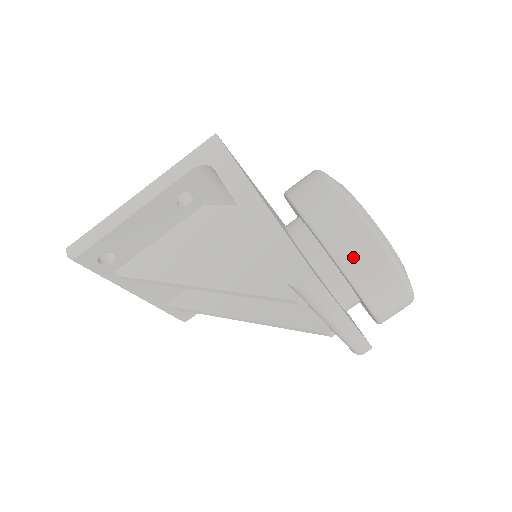
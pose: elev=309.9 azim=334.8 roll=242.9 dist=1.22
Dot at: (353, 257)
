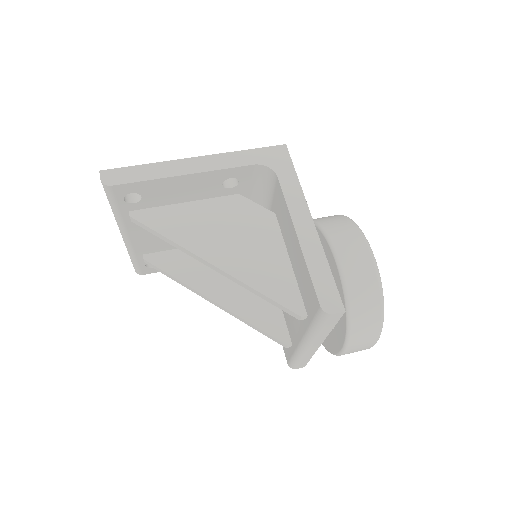
Dot at: (360, 303)
